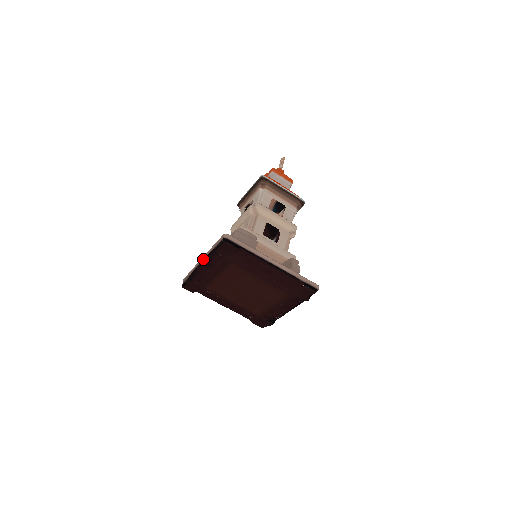
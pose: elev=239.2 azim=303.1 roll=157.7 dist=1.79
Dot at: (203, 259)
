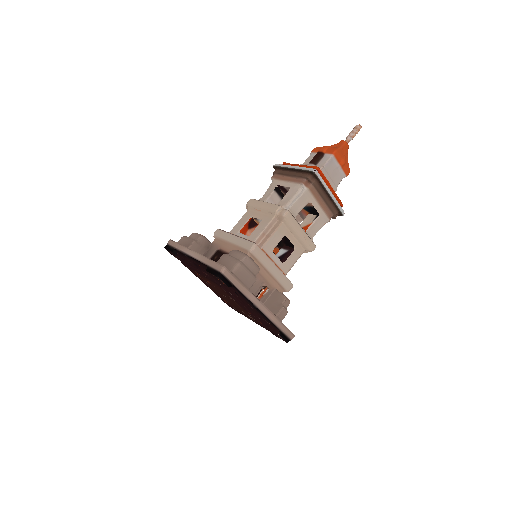
Dot at: (193, 257)
